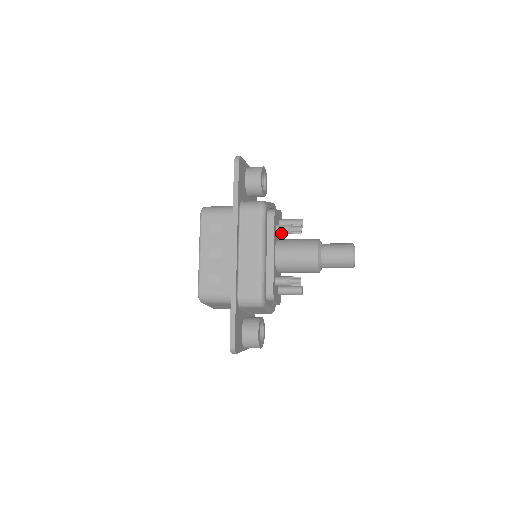
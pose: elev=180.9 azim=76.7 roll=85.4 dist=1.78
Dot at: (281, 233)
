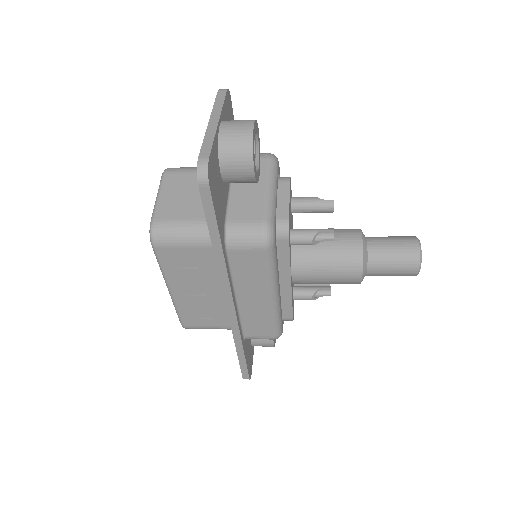
Dot at: (299, 244)
